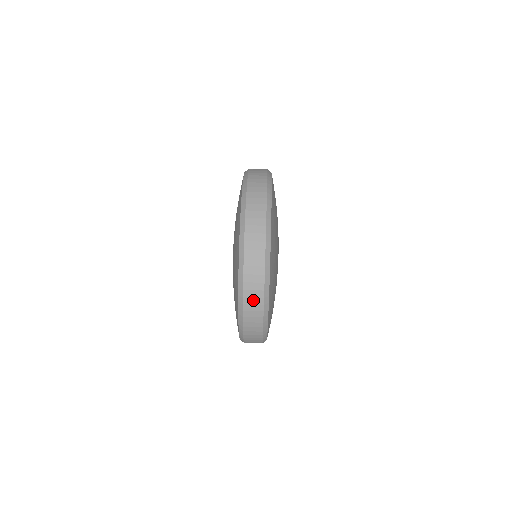
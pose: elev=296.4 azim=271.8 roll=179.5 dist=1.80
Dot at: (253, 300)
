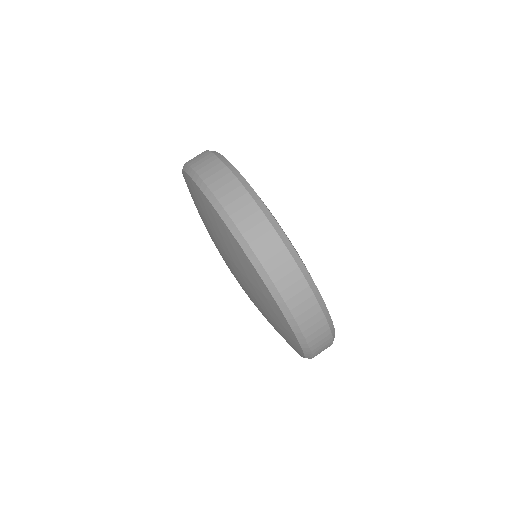
Dot at: (250, 221)
